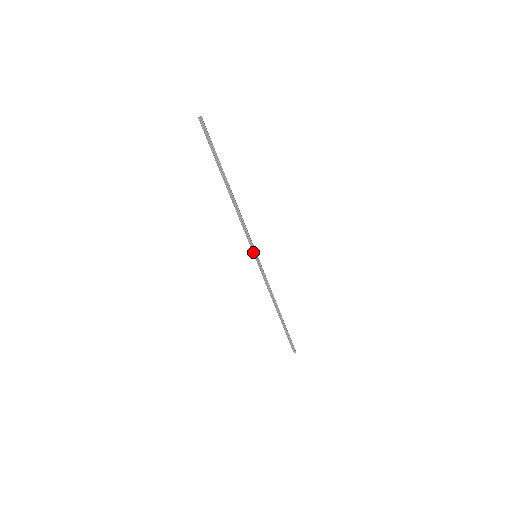
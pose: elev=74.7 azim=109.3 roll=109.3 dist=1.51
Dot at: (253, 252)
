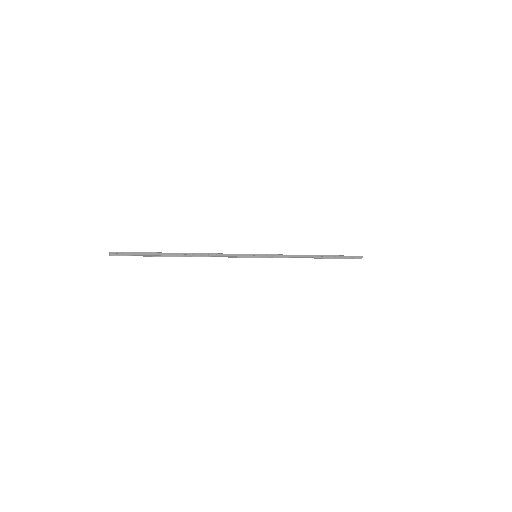
Dot at: occluded
